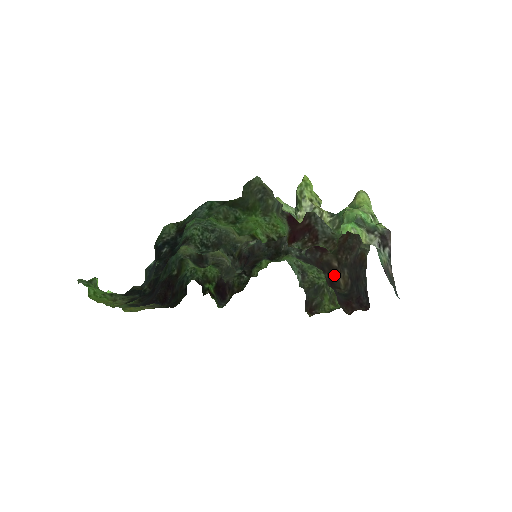
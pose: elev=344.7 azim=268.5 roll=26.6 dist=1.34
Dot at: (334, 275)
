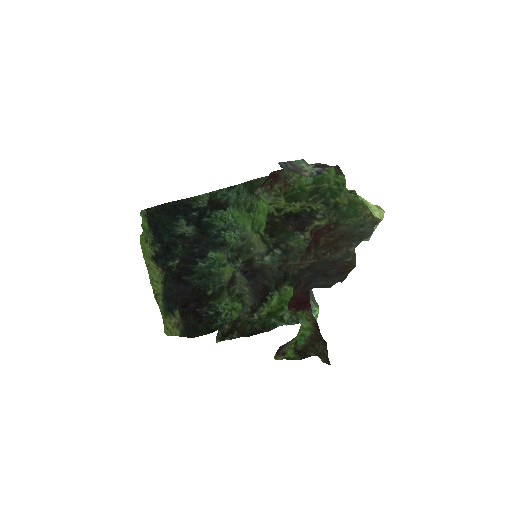
Dot at: occluded
